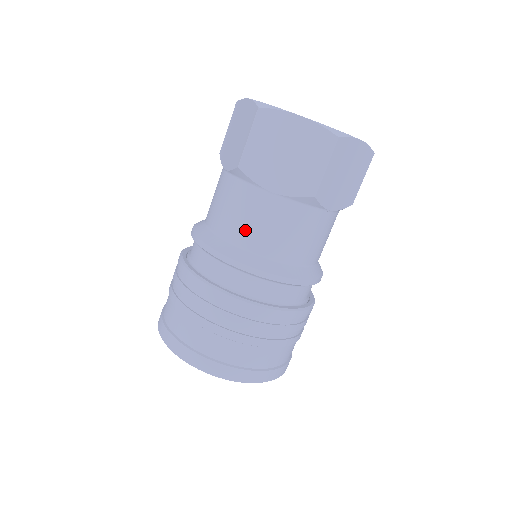
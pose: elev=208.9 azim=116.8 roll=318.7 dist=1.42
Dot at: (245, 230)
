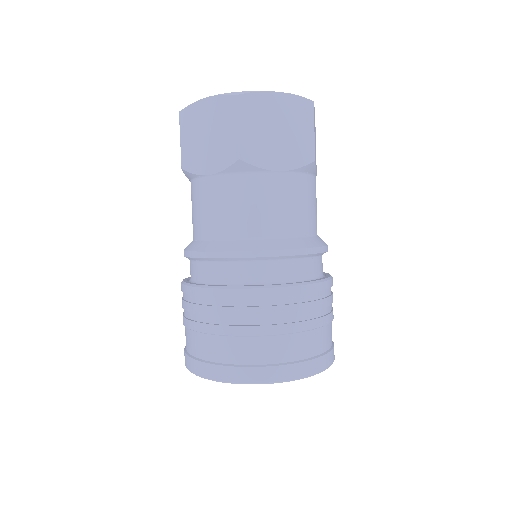
Dot at: (203, 221)
